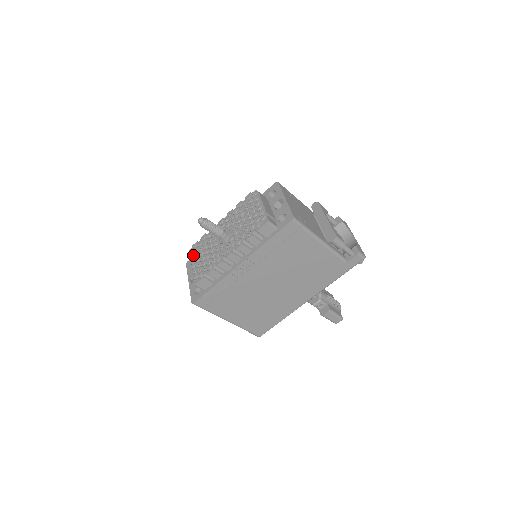
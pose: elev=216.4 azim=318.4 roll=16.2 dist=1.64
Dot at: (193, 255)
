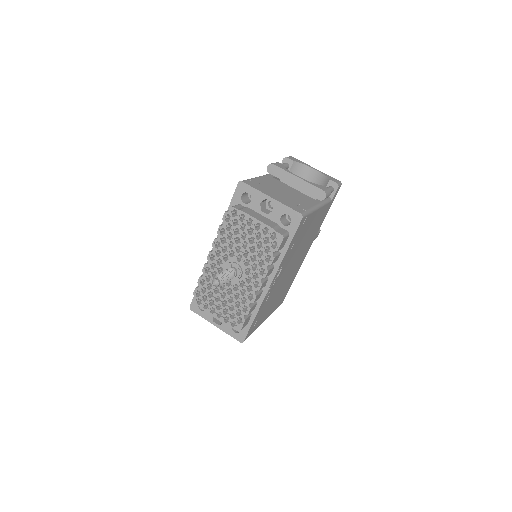
Dot at: (204, 304)
